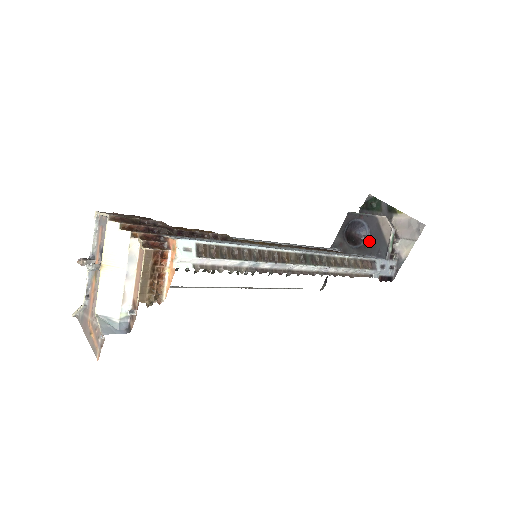
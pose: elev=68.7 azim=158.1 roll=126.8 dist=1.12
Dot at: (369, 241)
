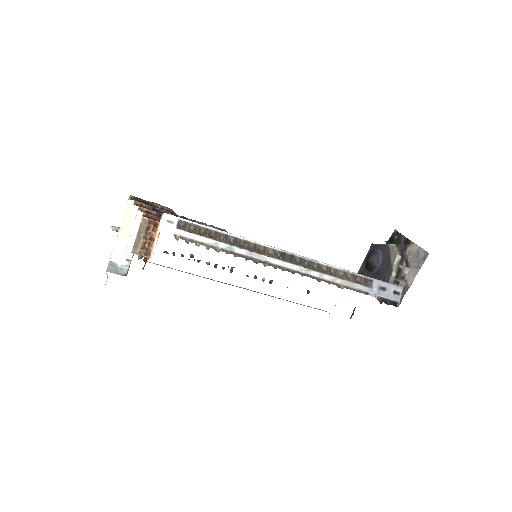
Dot at: (381, 268)
